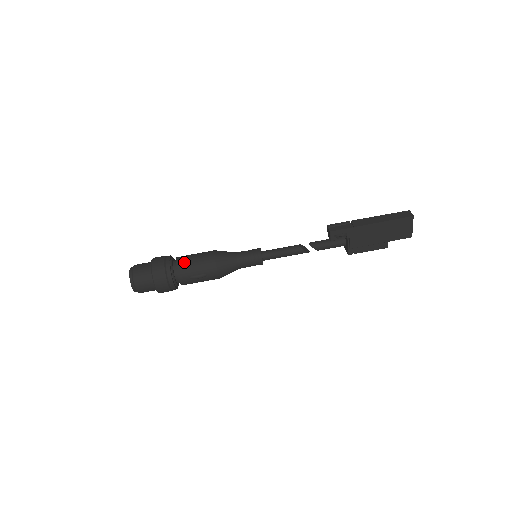
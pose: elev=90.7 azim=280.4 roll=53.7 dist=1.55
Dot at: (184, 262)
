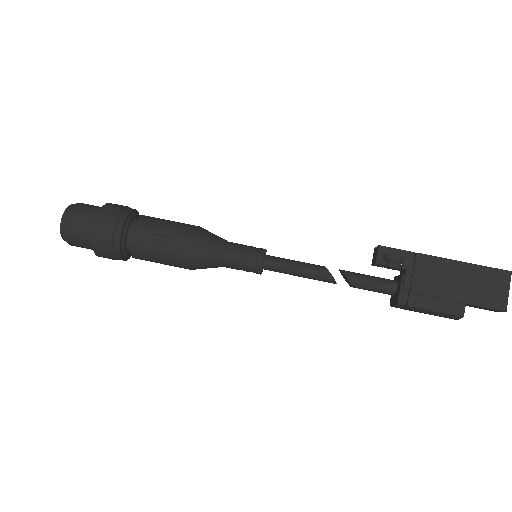
Dot at: (153, 217)
